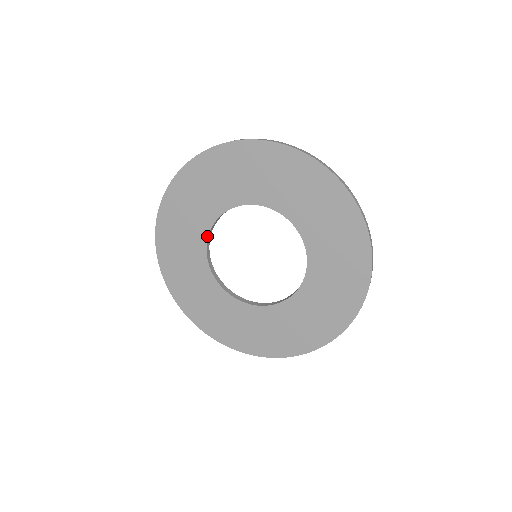
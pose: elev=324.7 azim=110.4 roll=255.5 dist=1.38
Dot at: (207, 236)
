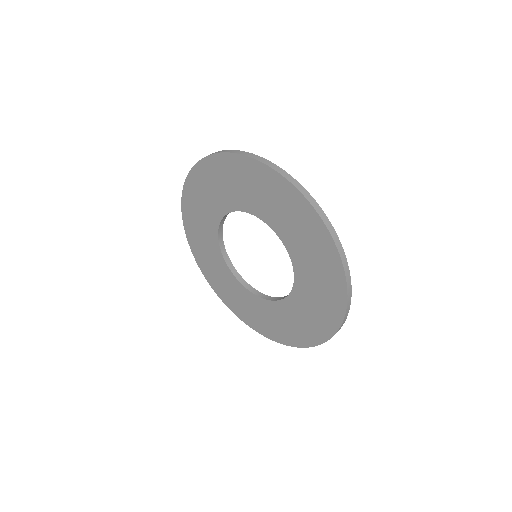
Dot at: (221, 254)
